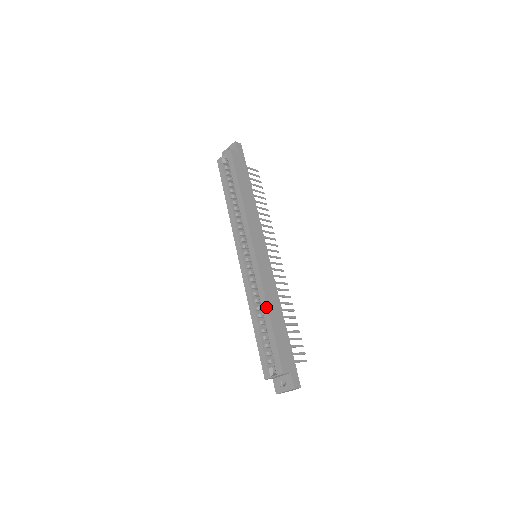
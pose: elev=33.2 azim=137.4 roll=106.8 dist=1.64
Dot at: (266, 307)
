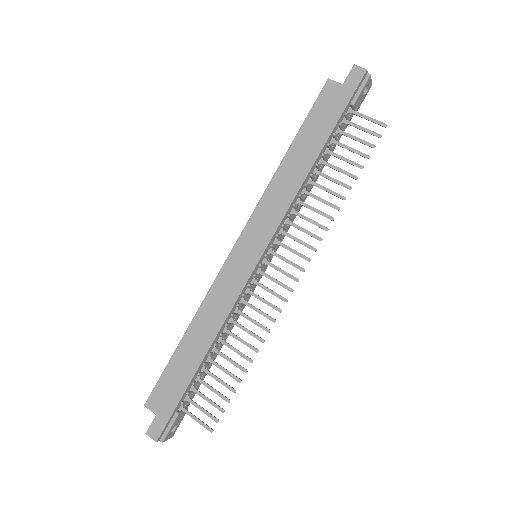
Dot at: (191, 322)
